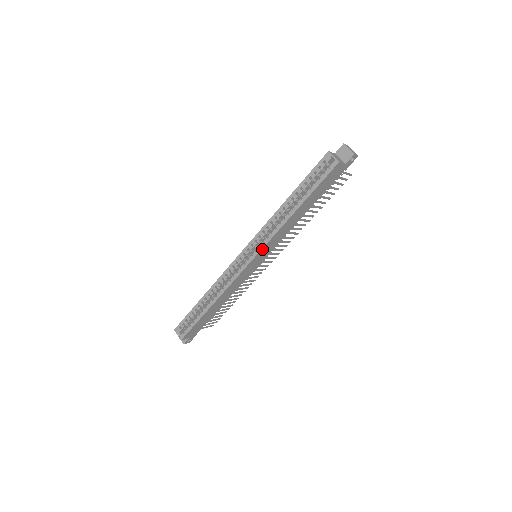
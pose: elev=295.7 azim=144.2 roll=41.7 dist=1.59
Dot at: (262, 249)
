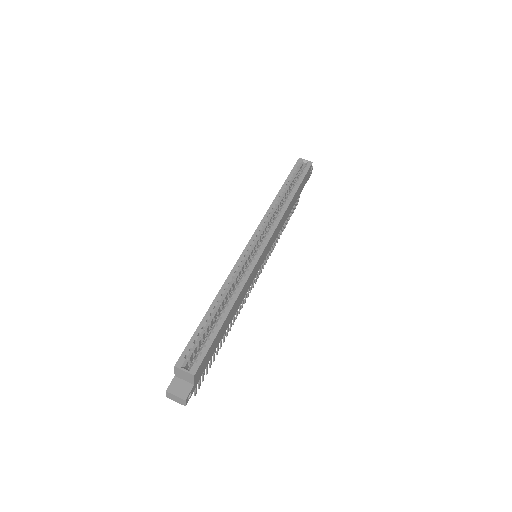
Dot at: (273, 232)
